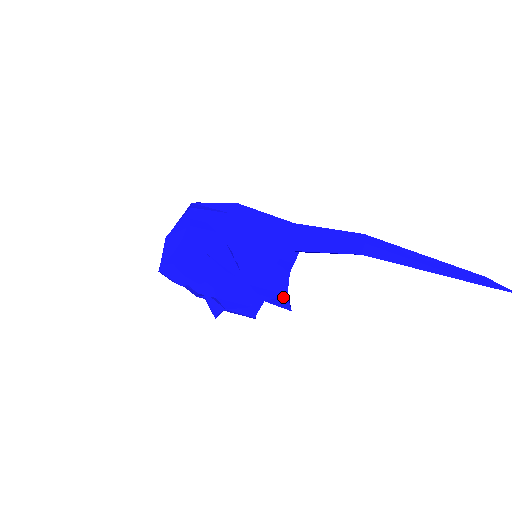
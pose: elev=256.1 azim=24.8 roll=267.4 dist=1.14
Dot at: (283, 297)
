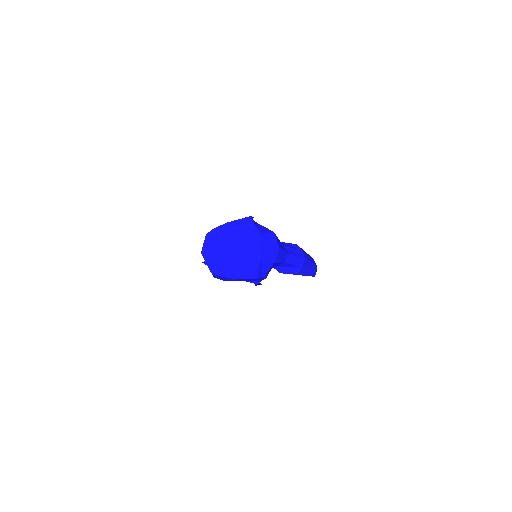
Dot at: occluded
